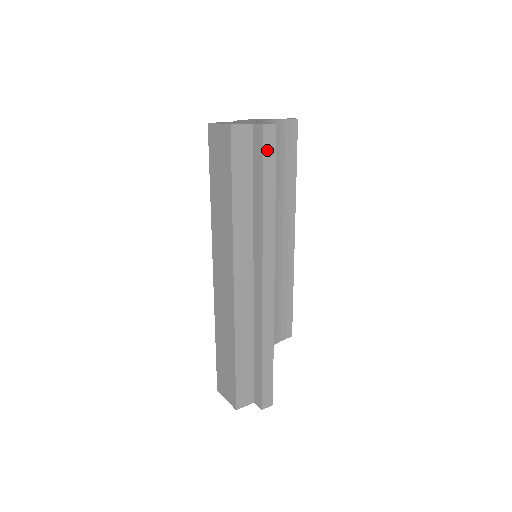
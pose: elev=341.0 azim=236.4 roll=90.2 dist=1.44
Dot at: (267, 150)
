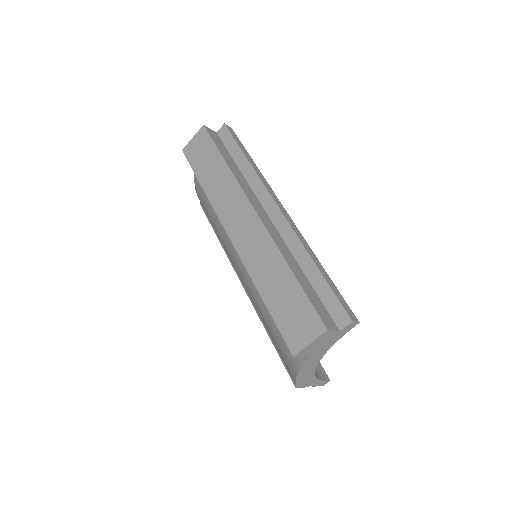
Dot at: (234, 136)
